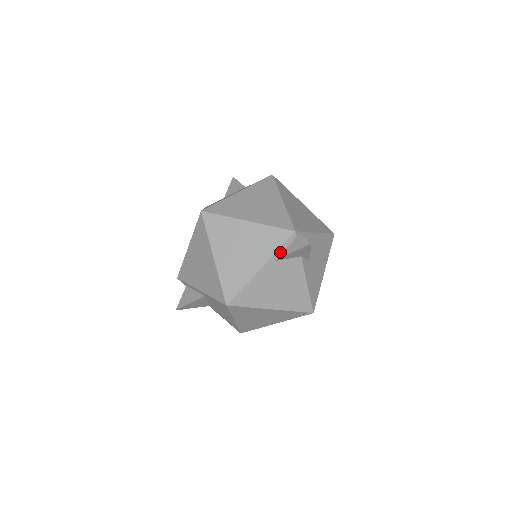
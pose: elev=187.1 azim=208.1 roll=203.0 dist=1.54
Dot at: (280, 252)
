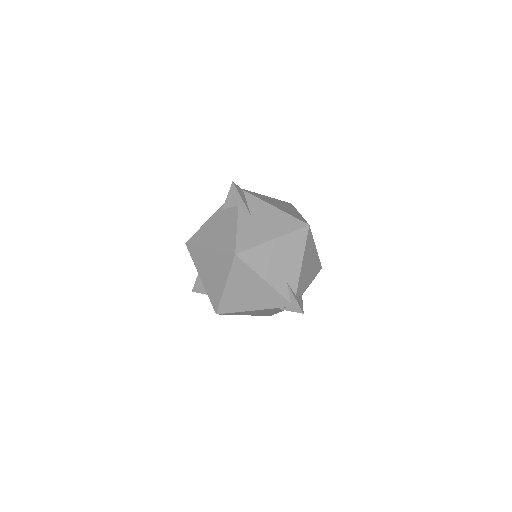
Dot at: occluded
